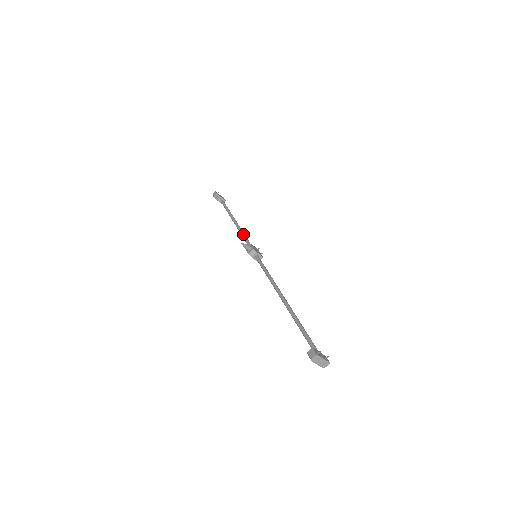
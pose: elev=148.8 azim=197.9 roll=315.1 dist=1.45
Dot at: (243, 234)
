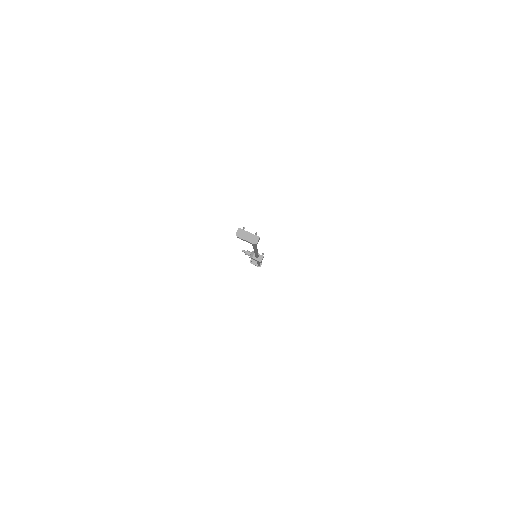
Dot at: occluded
